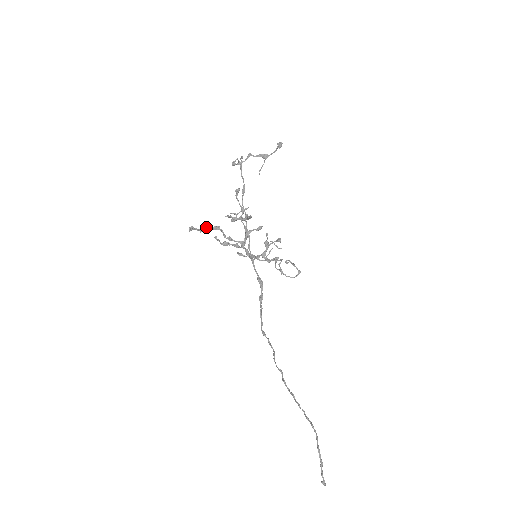
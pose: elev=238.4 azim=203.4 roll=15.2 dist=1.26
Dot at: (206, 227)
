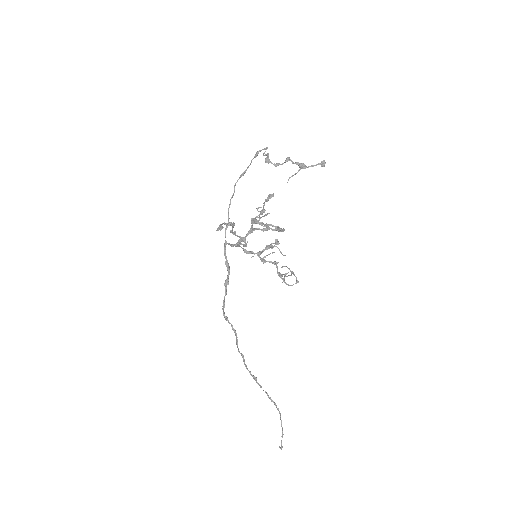
Dot at: (224, 222)
